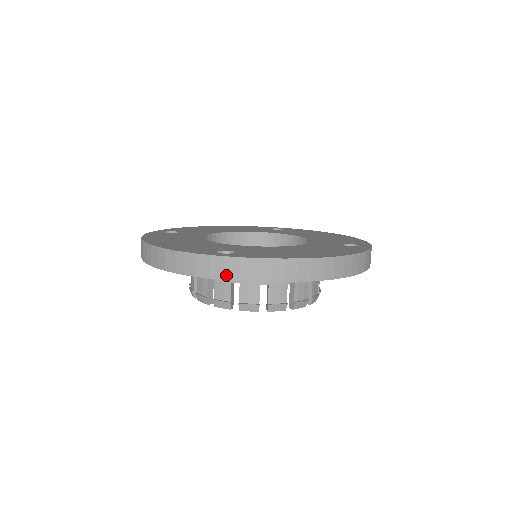
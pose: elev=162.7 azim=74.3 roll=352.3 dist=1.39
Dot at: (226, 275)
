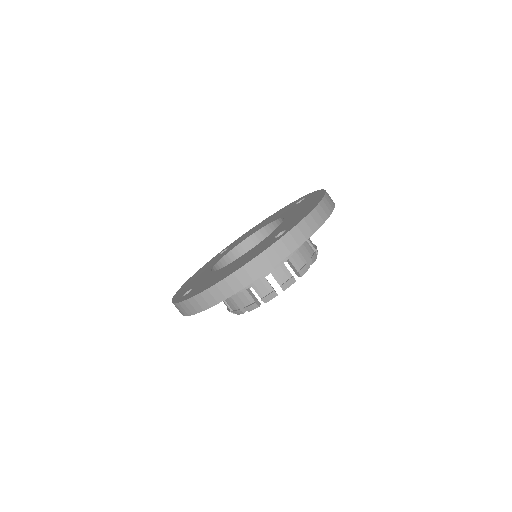
Dot at: (184, 313)
